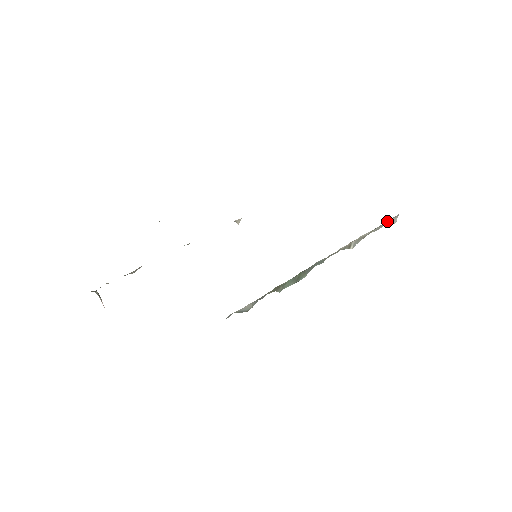
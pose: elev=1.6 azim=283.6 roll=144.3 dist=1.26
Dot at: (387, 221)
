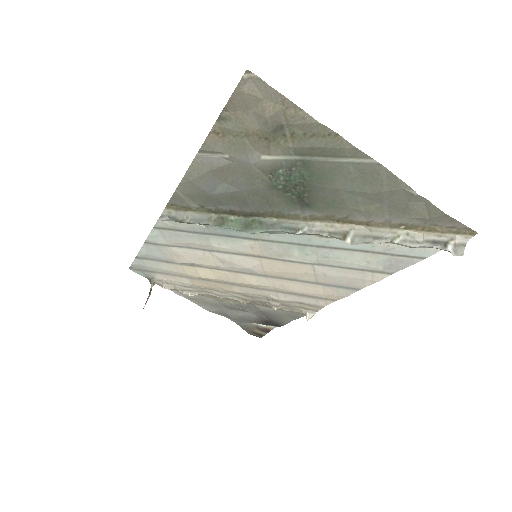
Dot at: (434, 240)
